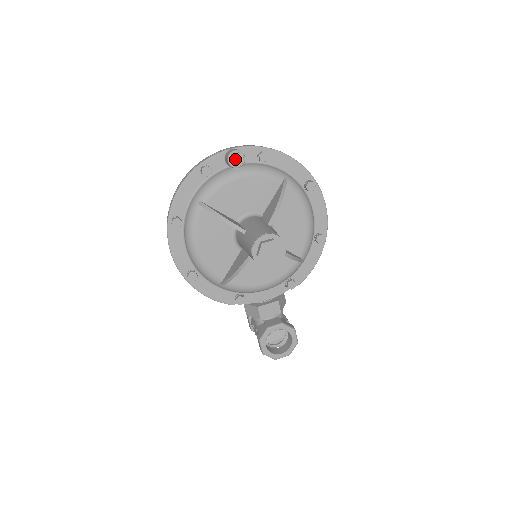
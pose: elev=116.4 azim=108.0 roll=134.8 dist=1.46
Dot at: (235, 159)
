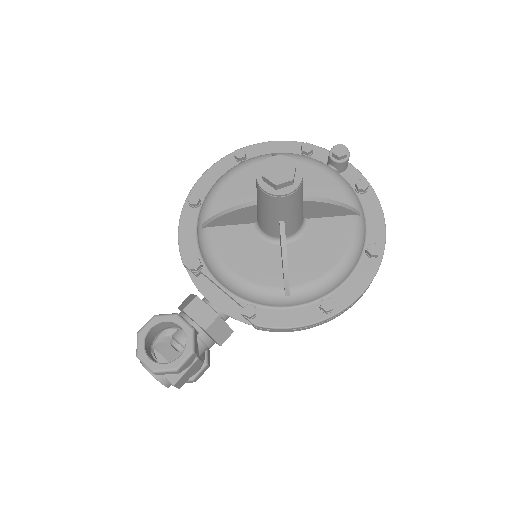
Dot at: (339, 148)
